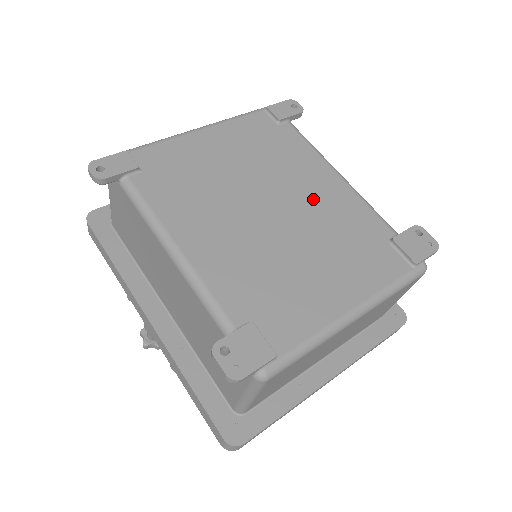
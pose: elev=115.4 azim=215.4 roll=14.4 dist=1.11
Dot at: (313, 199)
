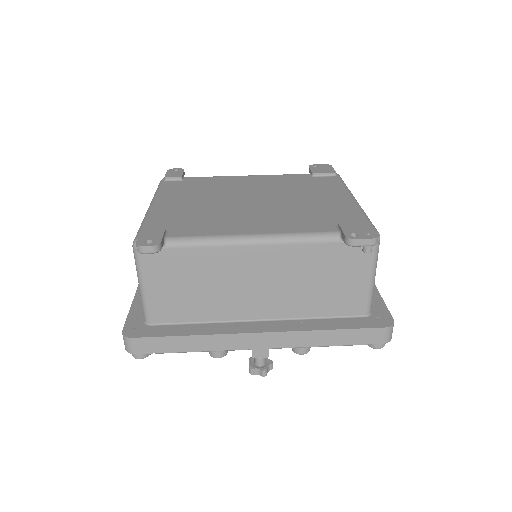
Dot at: (259, 187)
